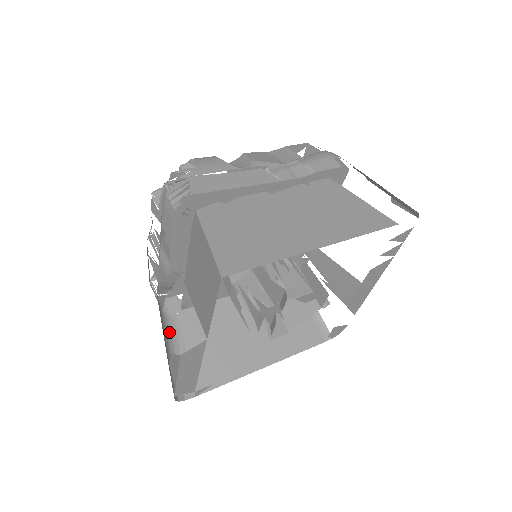
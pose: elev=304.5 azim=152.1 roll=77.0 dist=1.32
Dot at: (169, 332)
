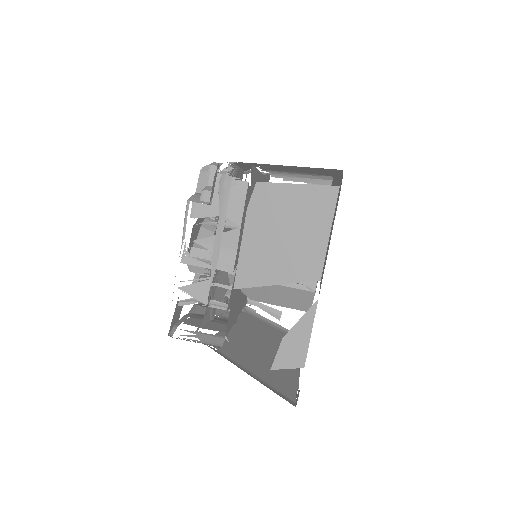
Dot at: (231, 362)
